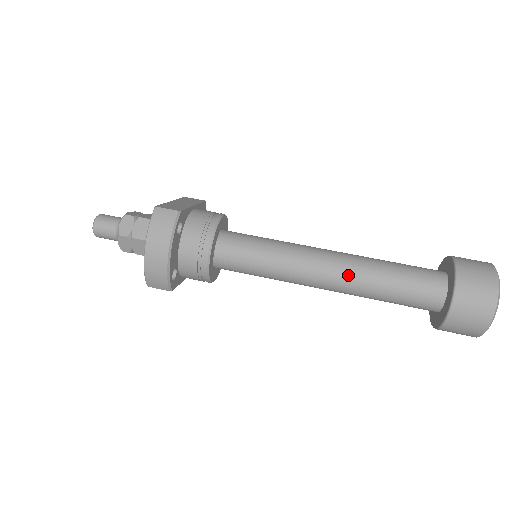
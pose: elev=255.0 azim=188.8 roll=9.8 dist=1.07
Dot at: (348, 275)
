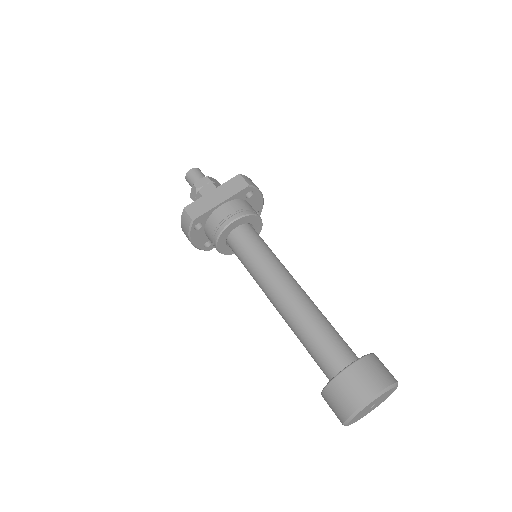
Dot at: (284, 318)
